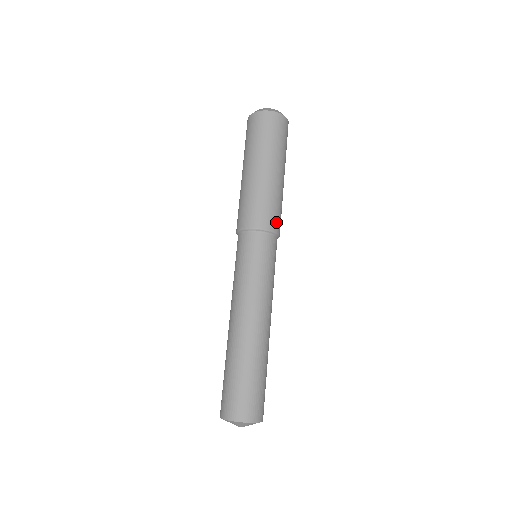
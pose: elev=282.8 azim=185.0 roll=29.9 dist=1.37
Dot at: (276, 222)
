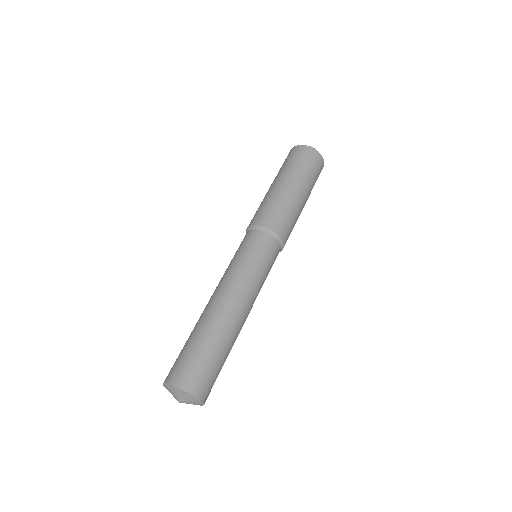
Dot at: (287, 237)
